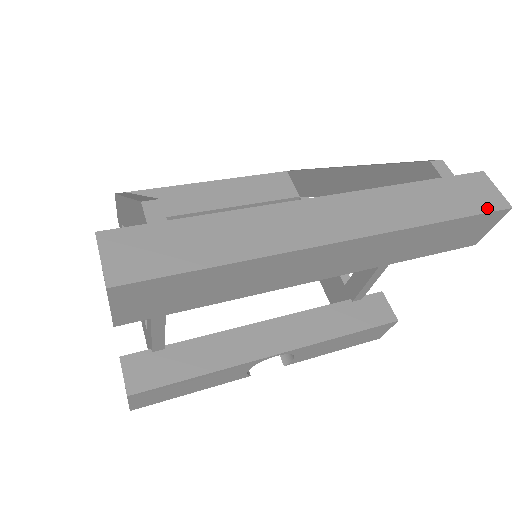
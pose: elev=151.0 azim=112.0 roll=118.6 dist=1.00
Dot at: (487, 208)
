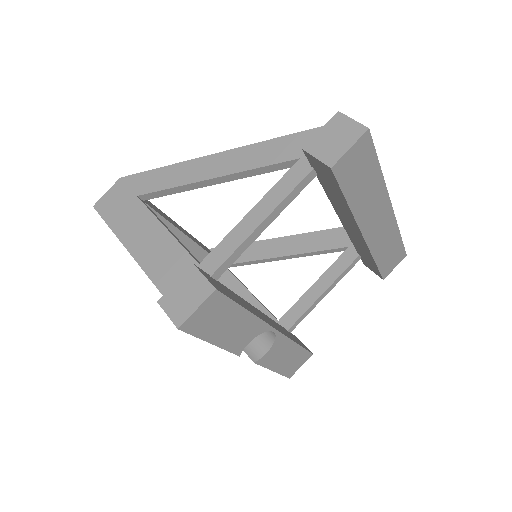
Dot at: occluded
